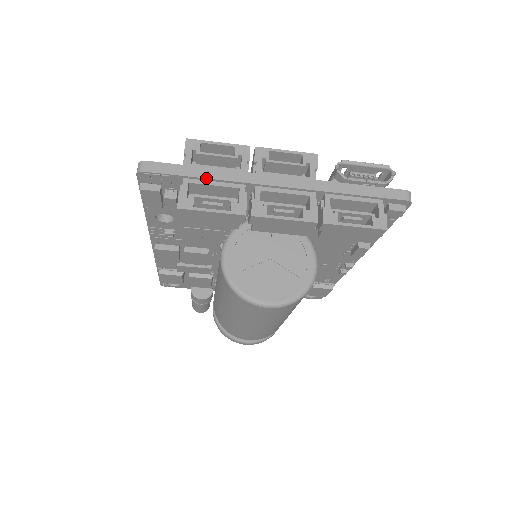
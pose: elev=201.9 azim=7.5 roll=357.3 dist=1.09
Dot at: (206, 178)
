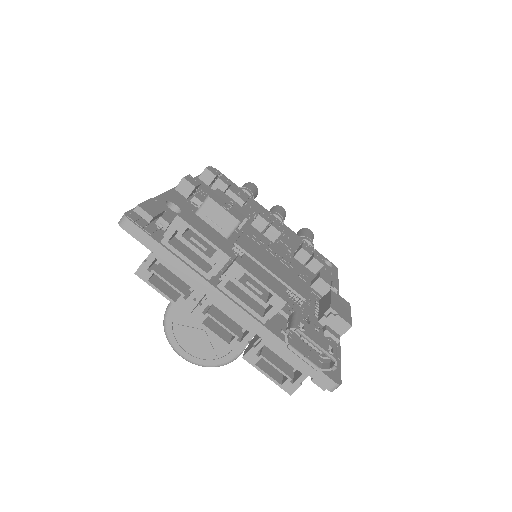
Dot at: (170, 266)
